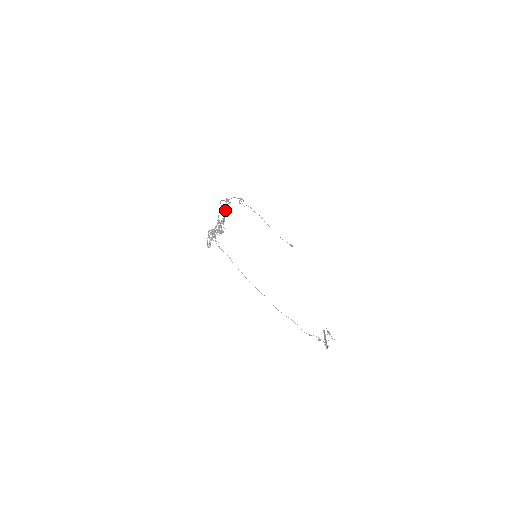
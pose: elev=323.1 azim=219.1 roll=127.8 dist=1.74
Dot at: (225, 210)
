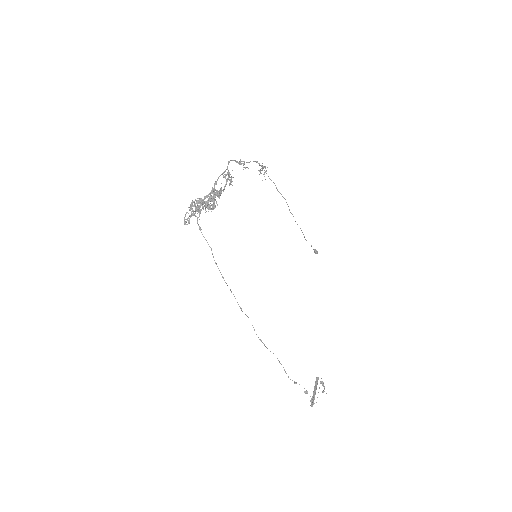
Dot at: (231, 176)
